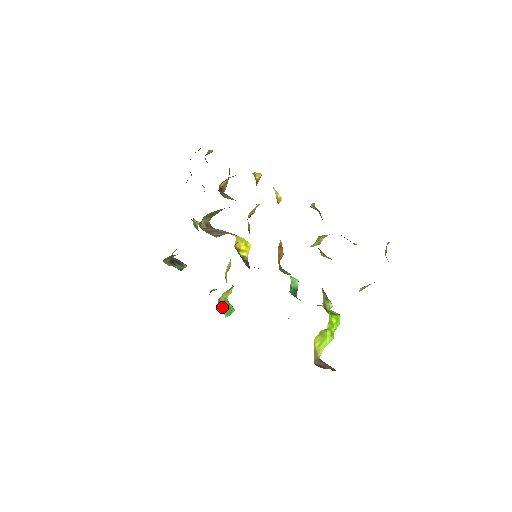
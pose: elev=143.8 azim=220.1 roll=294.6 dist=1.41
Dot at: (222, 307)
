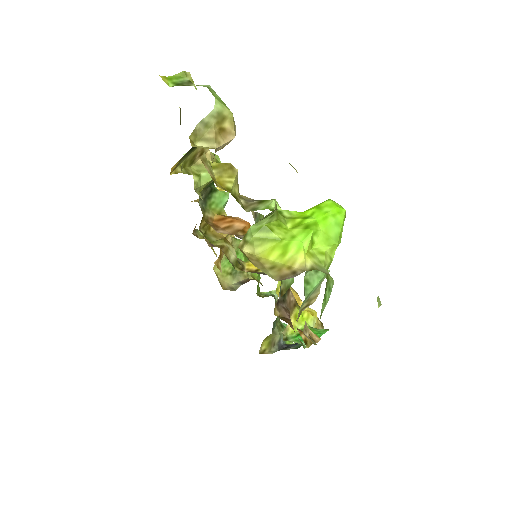
Dot at: (297, 339)
